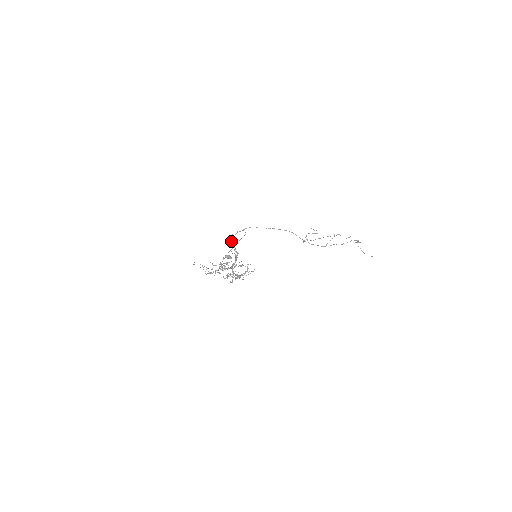
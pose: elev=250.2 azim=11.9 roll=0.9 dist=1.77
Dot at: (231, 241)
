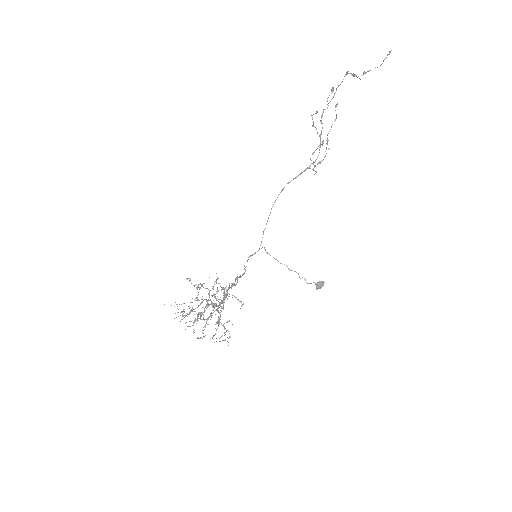
Dot at: occluded
